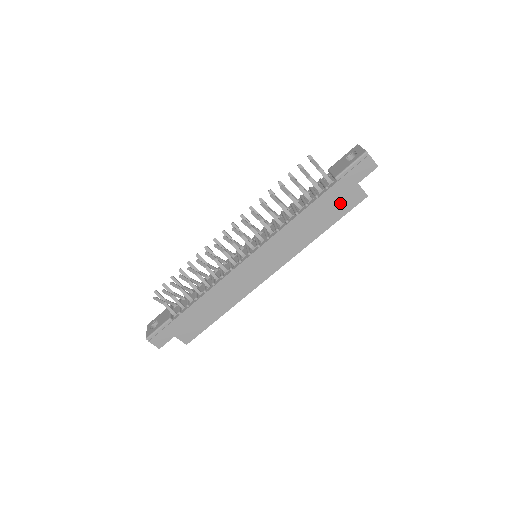
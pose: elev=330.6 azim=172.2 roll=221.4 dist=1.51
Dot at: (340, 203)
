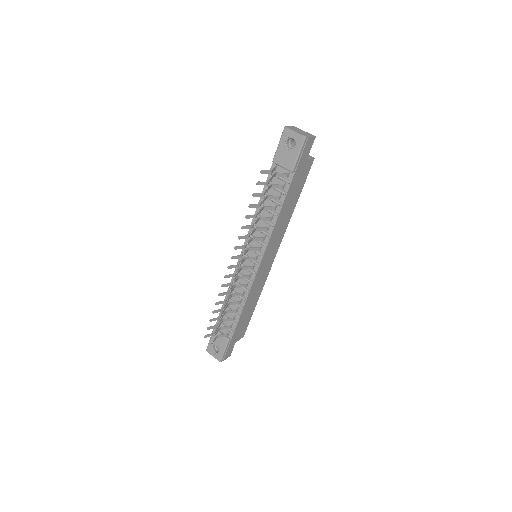
Dot at: (300, 181)
